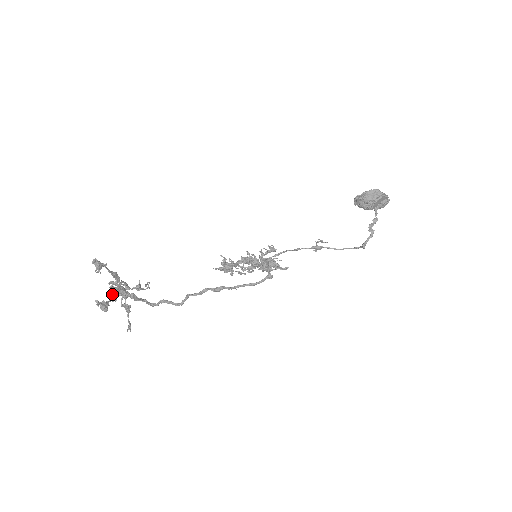
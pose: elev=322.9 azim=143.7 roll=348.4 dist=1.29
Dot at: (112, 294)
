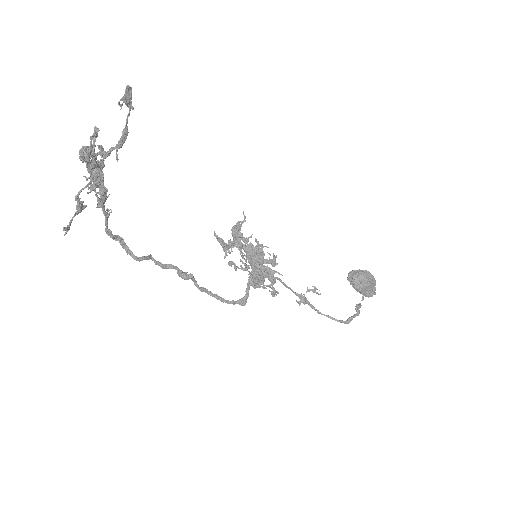
Dot at: (94, 159)
